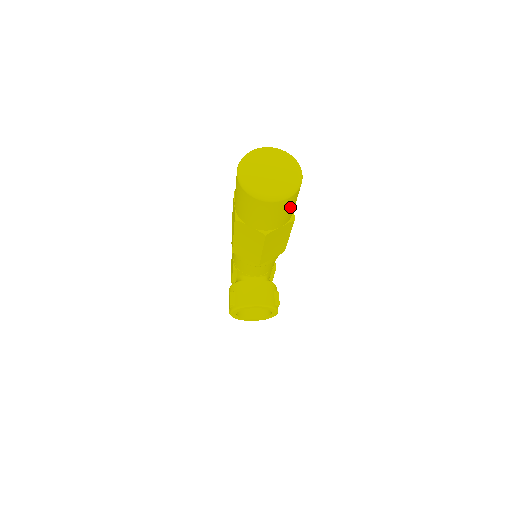
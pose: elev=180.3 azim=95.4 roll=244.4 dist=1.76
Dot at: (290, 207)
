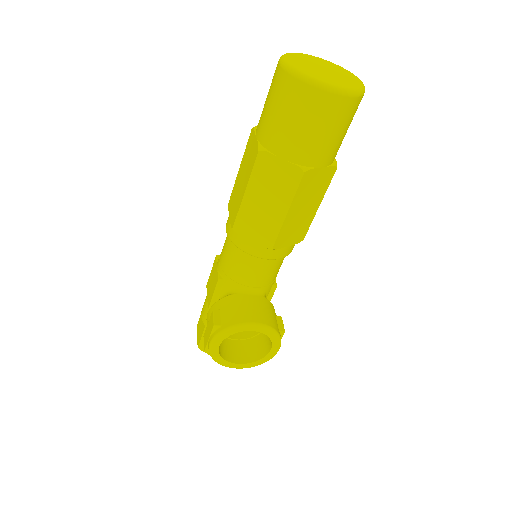
Dot at: (345, 126)
